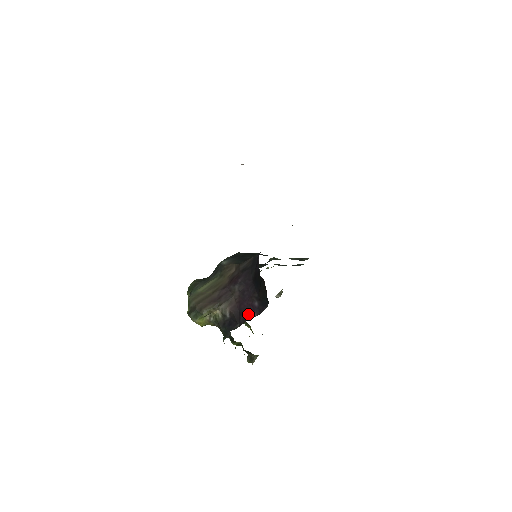
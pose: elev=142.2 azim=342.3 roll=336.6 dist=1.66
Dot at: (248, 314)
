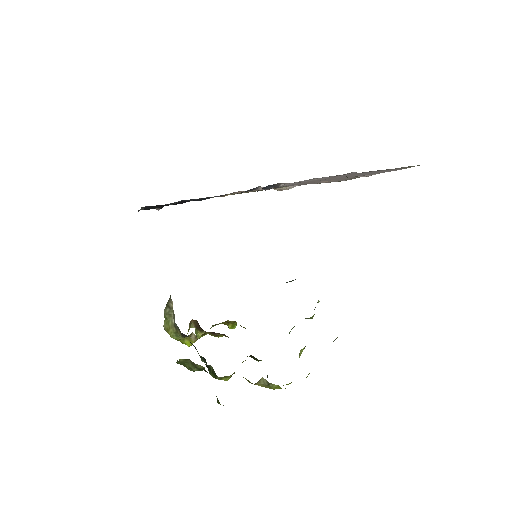
Dot at: occluded
